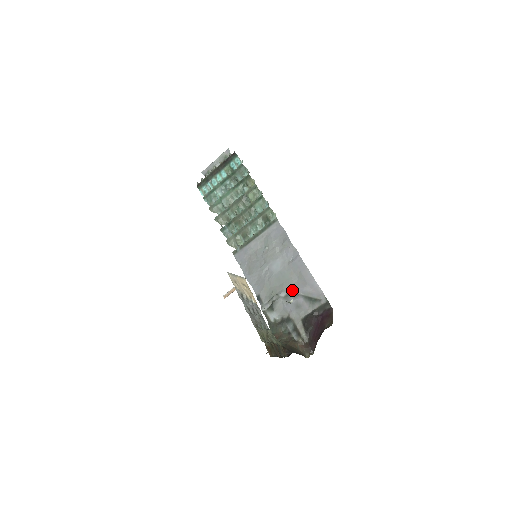
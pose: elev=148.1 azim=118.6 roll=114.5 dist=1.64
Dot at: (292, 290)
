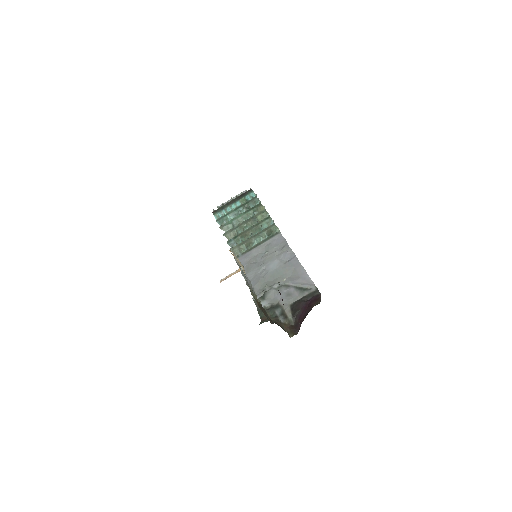
Dot at: (285, 283)
